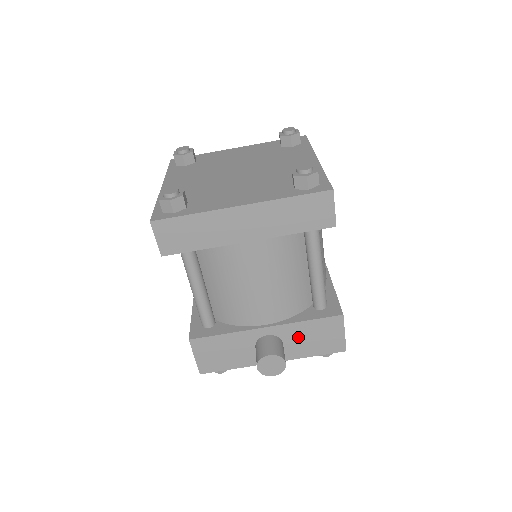
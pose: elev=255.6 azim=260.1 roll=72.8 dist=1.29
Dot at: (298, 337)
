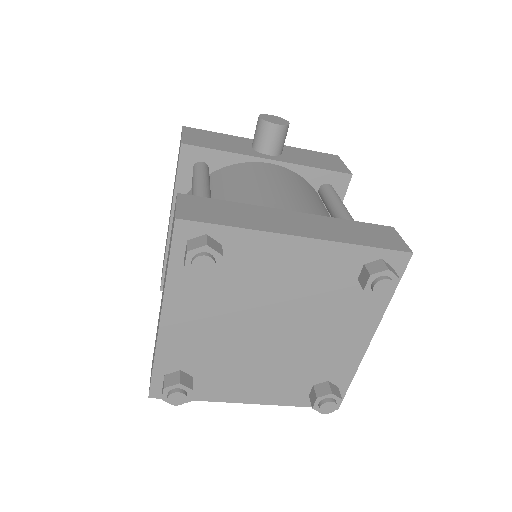
Dot at: occluded
